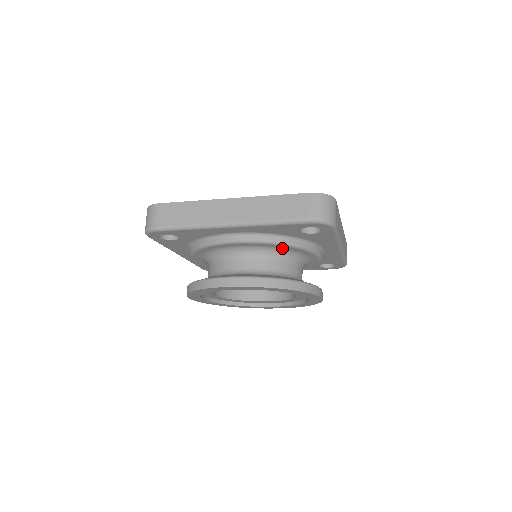
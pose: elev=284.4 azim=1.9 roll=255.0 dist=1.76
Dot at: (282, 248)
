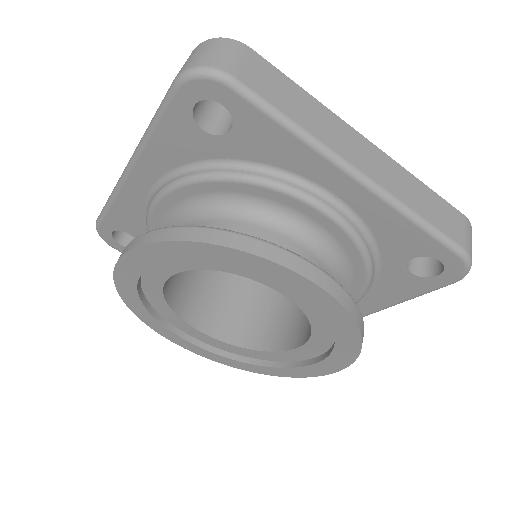
Dot at: (220, 193)
